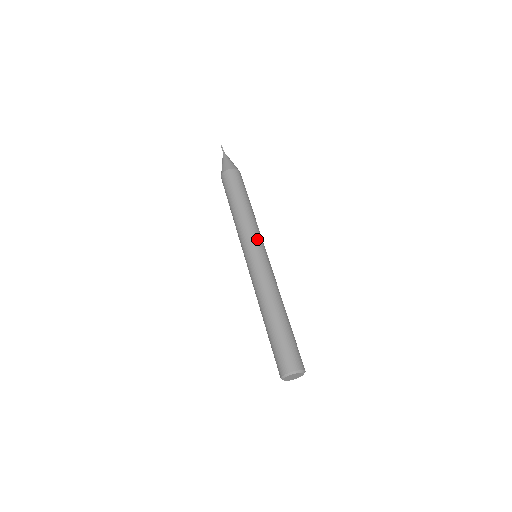
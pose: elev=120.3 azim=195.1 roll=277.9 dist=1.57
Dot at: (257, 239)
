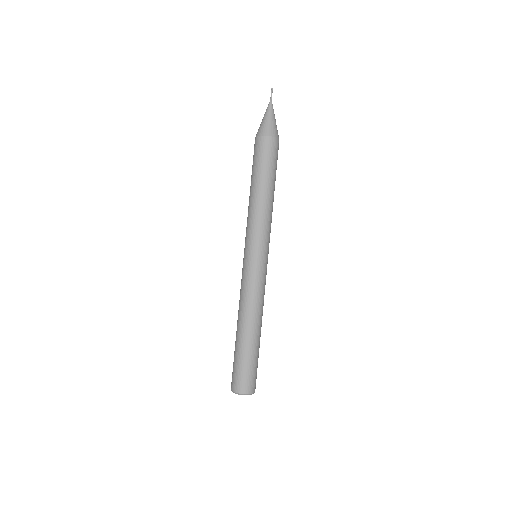
Dot at: (250, 241)
